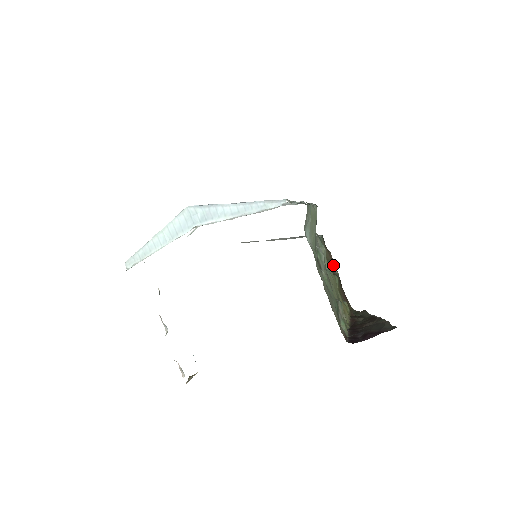
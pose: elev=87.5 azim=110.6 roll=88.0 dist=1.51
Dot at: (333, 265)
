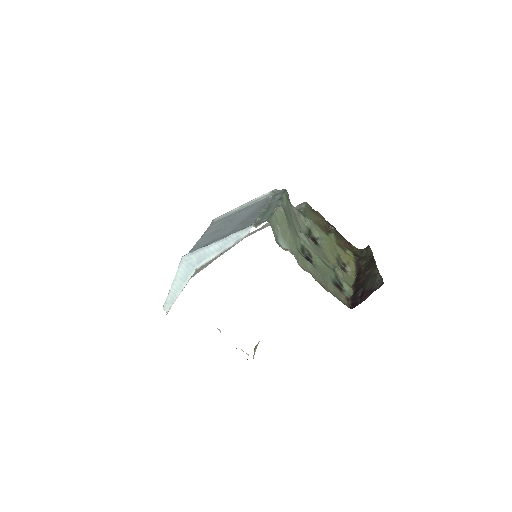
Dot at: (326, 223)
